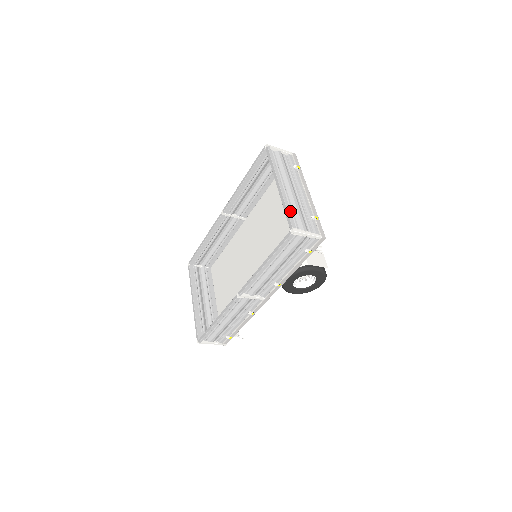
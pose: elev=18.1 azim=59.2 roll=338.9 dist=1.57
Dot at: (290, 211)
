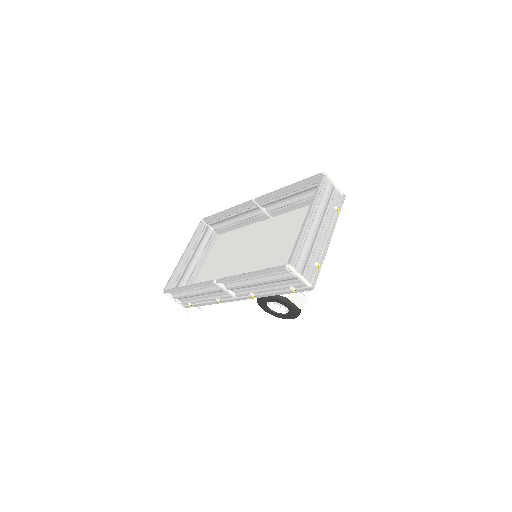
Dot at: (300, 246)
